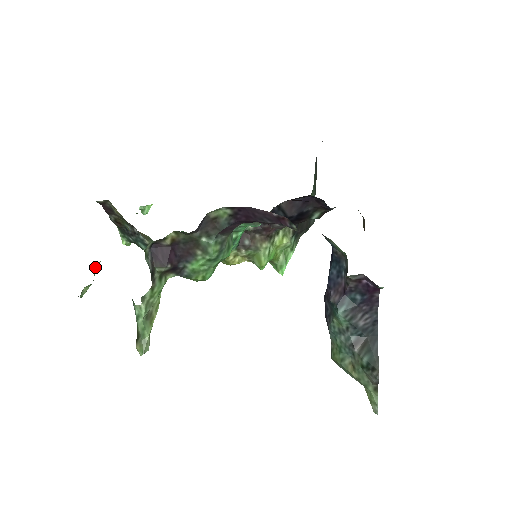
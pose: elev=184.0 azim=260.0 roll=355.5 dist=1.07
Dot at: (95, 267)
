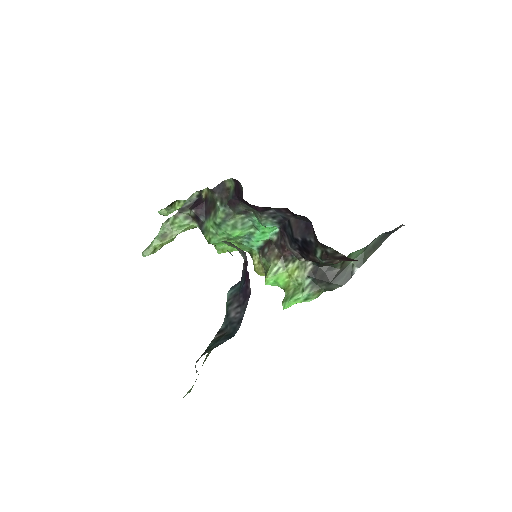
Dot at: (178, 202)
